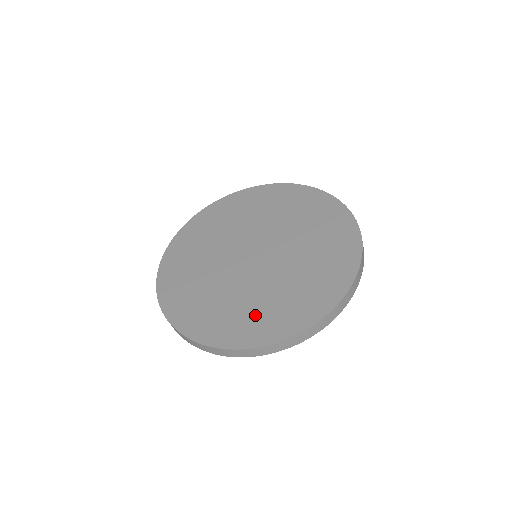
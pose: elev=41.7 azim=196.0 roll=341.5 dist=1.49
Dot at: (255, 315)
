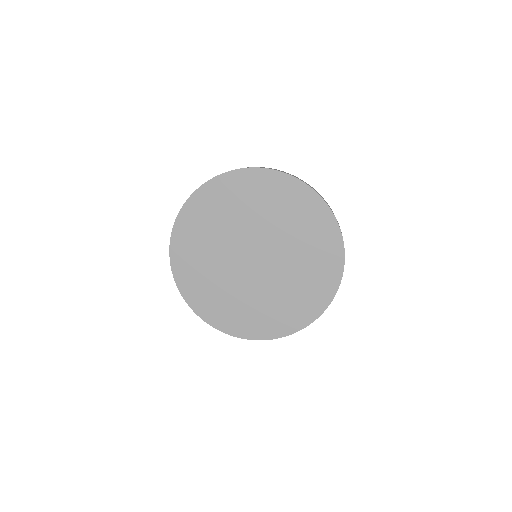
Dot at: (238, 312)
